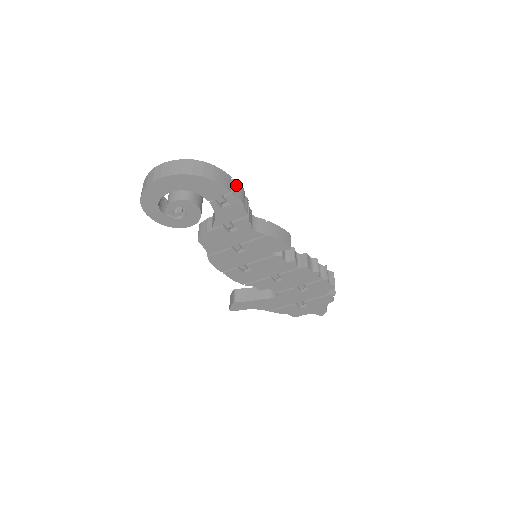
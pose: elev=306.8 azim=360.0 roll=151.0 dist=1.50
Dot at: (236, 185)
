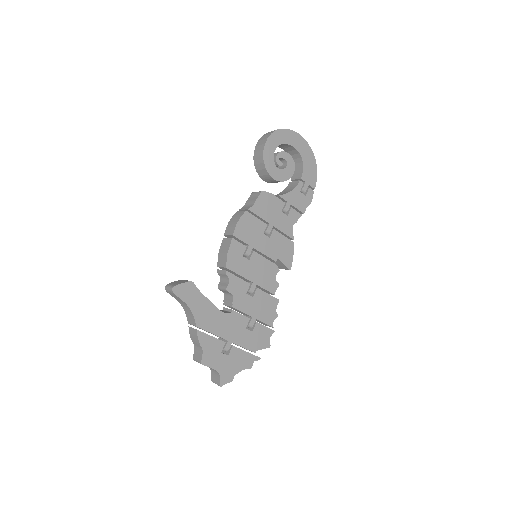
Dot at: occluded
